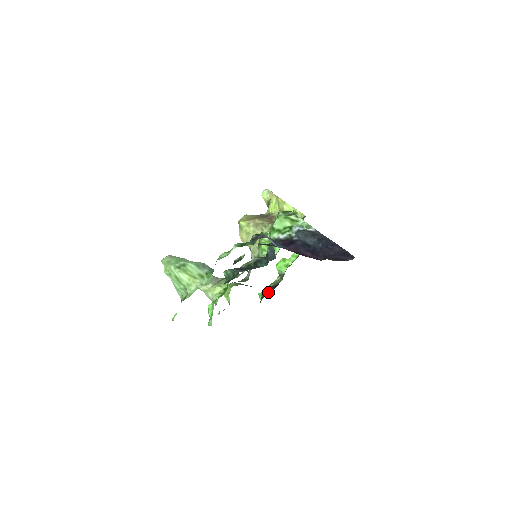
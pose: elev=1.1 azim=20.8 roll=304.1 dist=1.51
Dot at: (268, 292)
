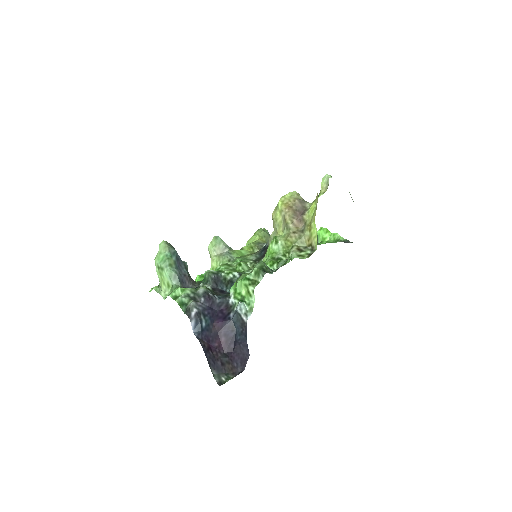
Dot at: occluded
